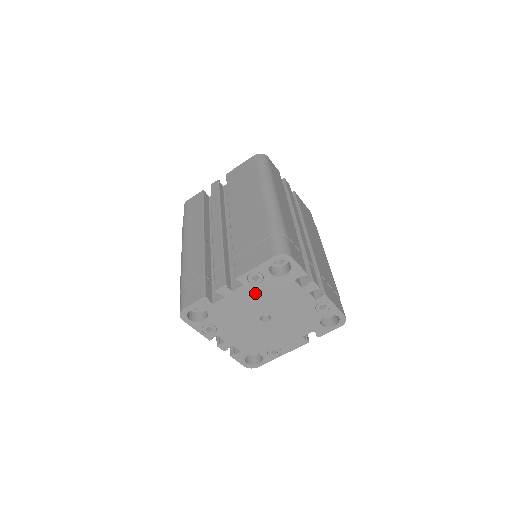
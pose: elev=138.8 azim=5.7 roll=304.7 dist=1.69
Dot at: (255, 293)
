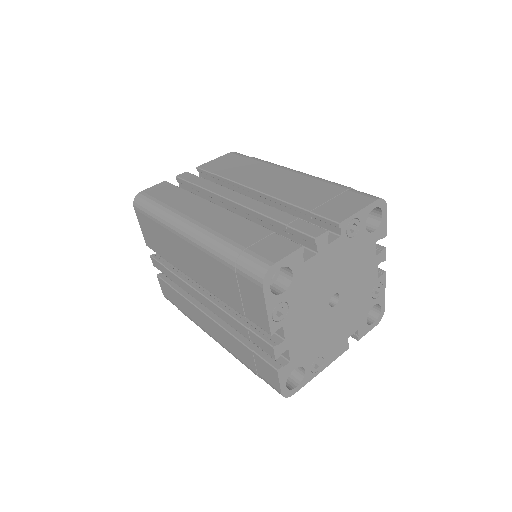
Dot at: (343, 254)
